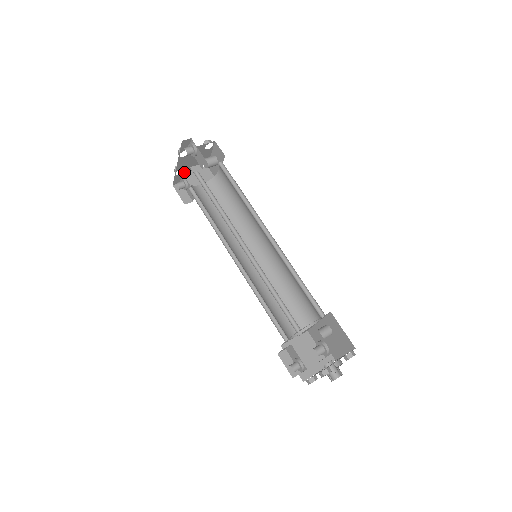
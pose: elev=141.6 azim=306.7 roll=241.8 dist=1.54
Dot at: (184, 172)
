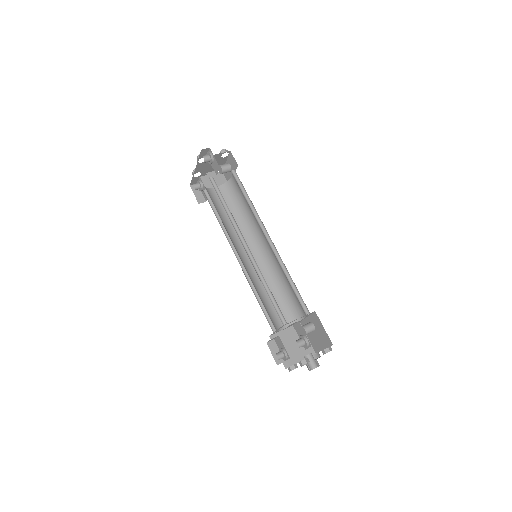
Dot at: (201, 175)
